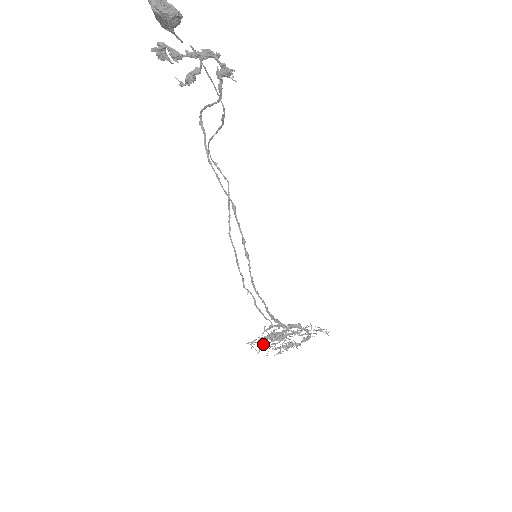
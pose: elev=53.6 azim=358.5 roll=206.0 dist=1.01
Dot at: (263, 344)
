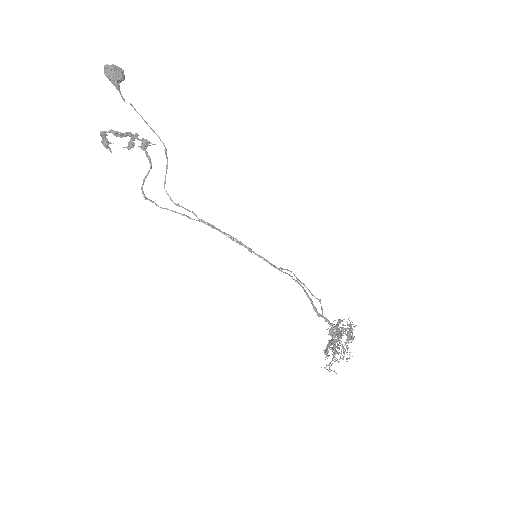
Dot at: occluded
